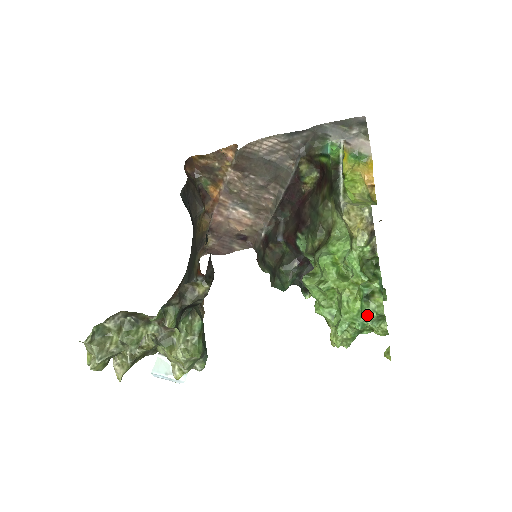
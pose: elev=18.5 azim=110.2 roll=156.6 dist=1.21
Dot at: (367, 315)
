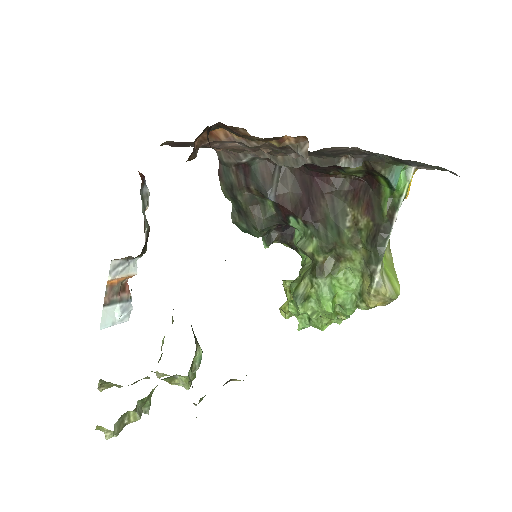
Dot at: occluded
